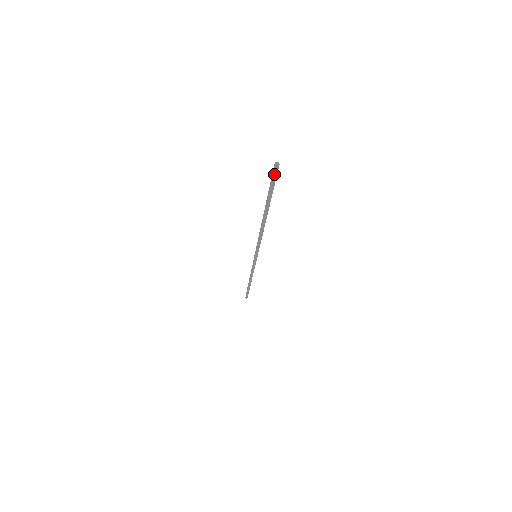
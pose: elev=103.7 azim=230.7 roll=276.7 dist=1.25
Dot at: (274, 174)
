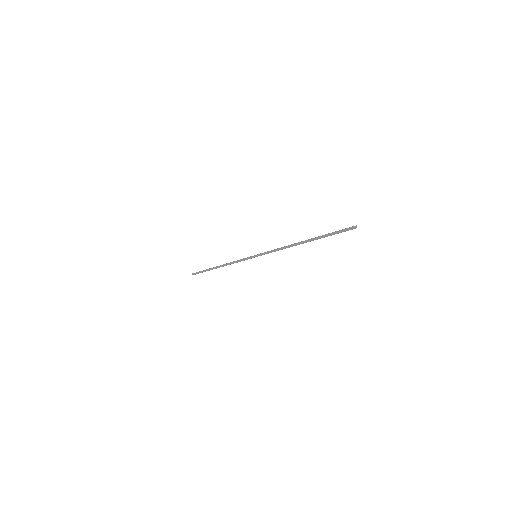
Dot at: occluded
